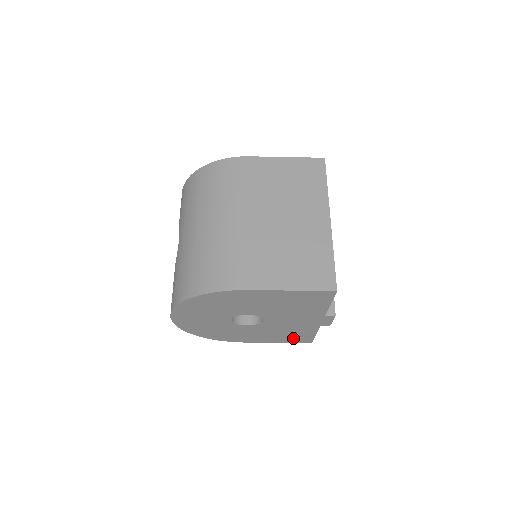
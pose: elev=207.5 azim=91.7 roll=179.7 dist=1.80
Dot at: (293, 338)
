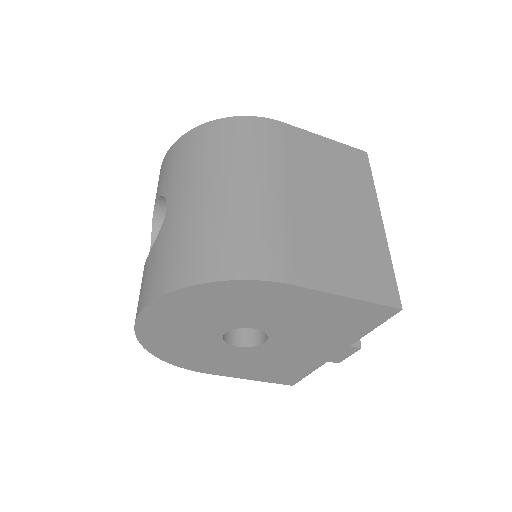
Dot at: (277, 375)
